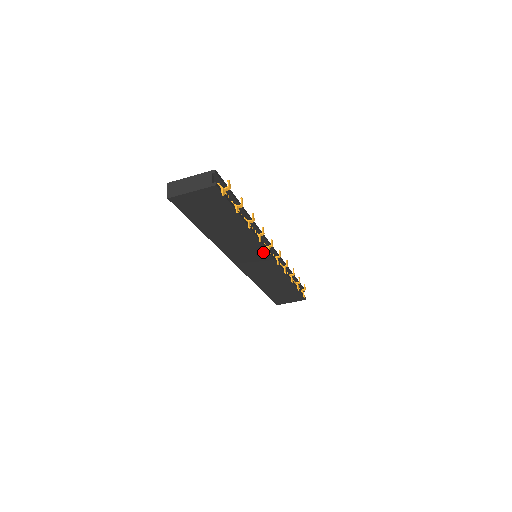
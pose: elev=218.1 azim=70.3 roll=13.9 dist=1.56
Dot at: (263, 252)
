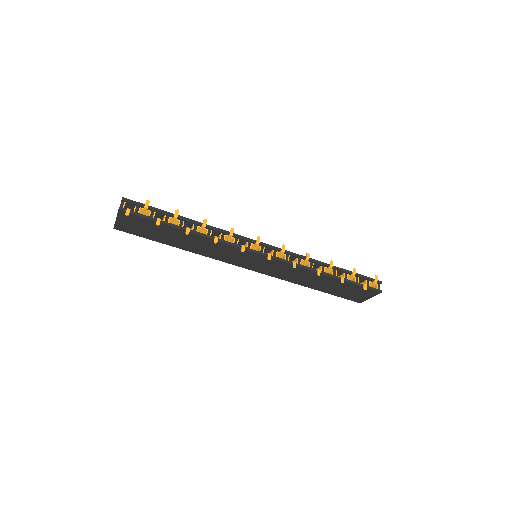
Dot at: occluded
